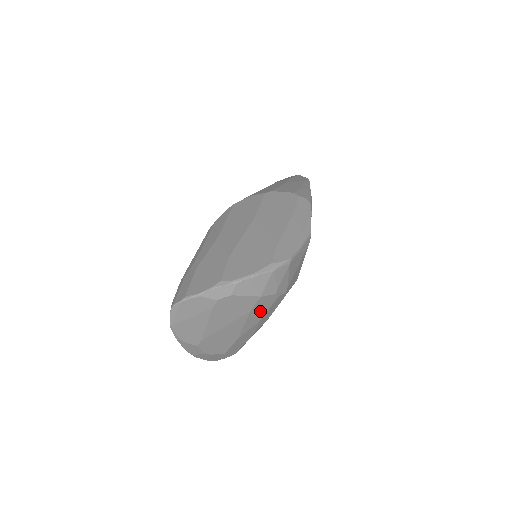
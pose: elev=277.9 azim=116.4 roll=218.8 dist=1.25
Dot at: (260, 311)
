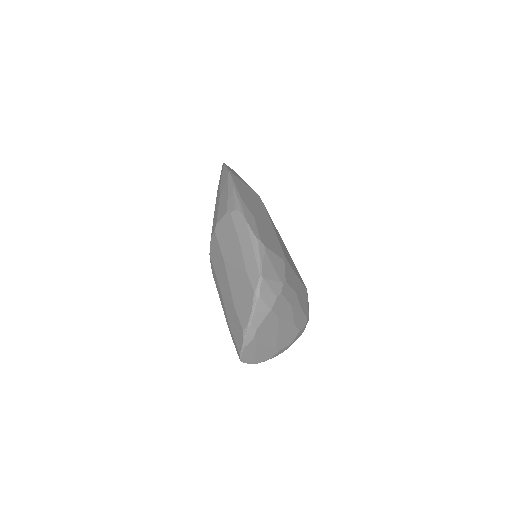
Dot at: (283, 307)
